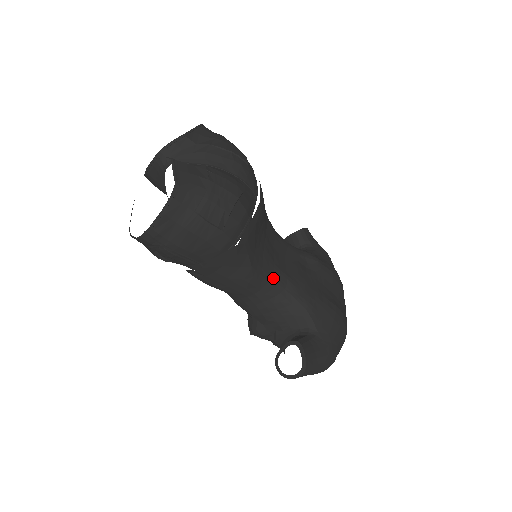
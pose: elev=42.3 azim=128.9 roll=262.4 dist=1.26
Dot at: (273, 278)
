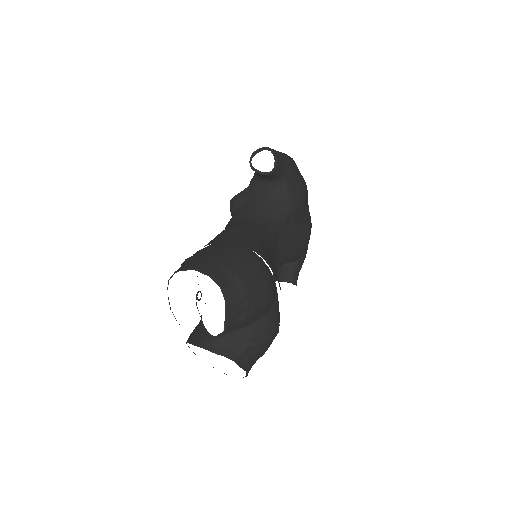
Dot at: occluded
